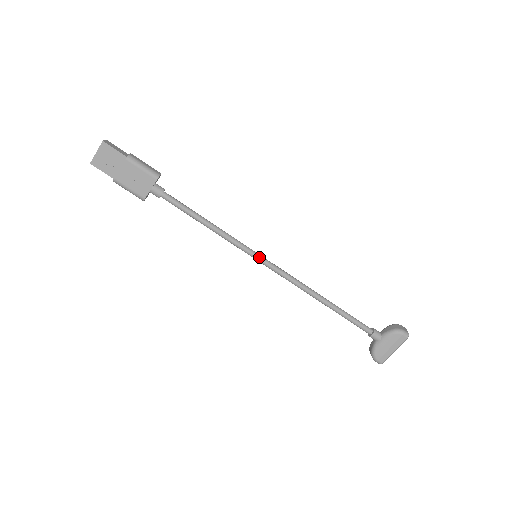
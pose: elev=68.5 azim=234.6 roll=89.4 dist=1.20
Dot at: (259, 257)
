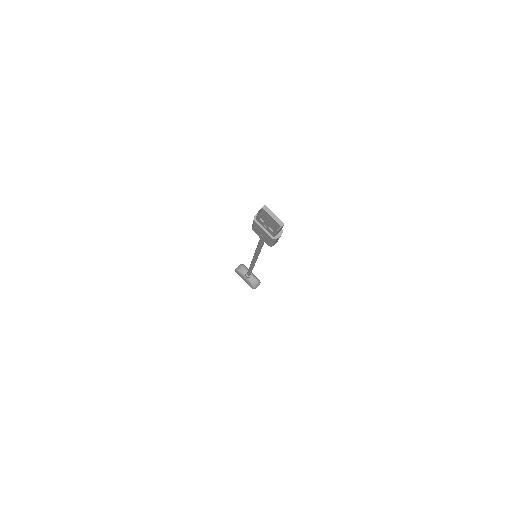
Dot at: (255, 259)
